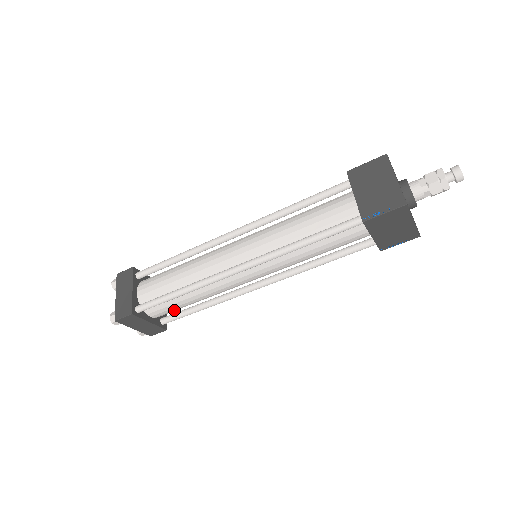
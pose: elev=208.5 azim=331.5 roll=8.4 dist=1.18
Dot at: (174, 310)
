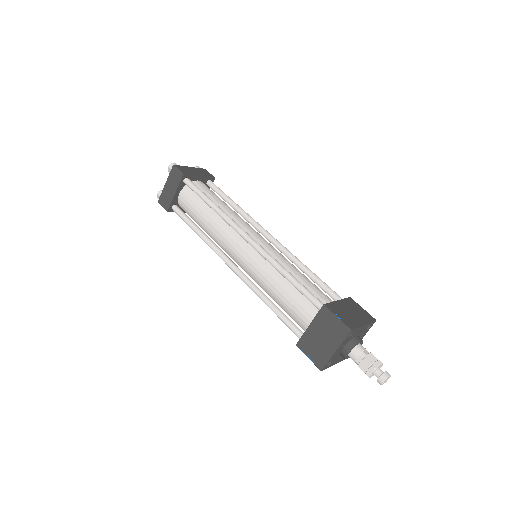
Dot at: occluded
